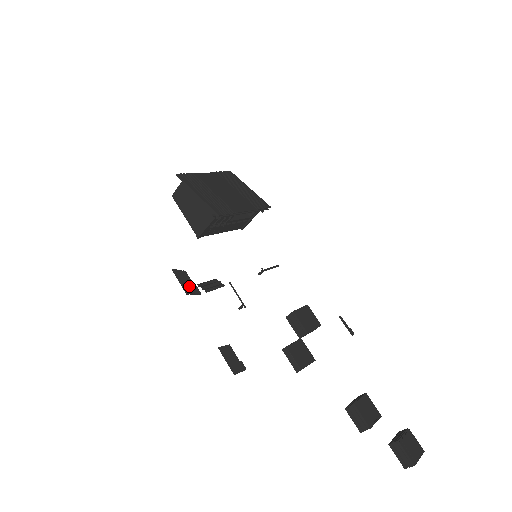
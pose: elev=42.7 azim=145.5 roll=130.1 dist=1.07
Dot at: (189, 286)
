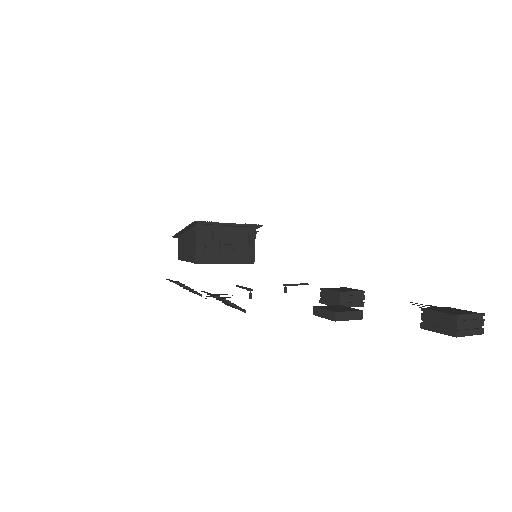
Dot at: occluded
